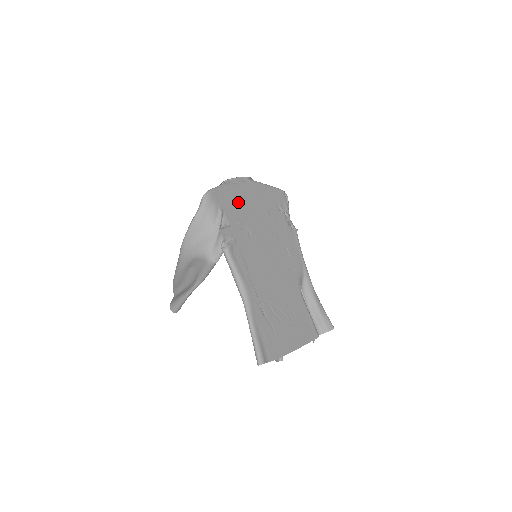
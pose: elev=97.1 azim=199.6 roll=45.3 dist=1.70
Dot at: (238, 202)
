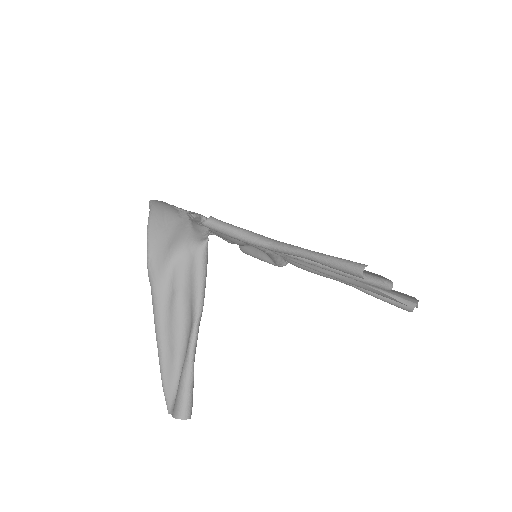
Dot at: occluded
